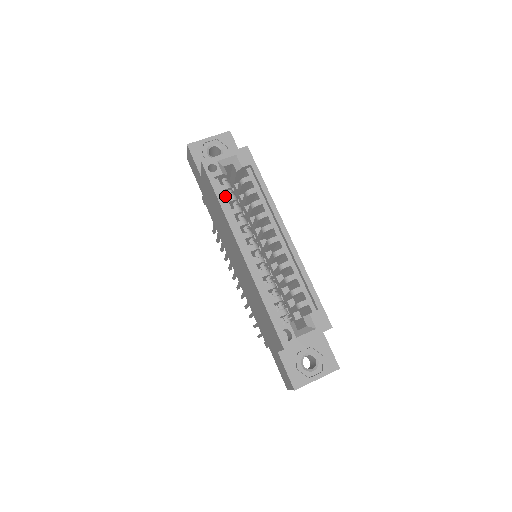
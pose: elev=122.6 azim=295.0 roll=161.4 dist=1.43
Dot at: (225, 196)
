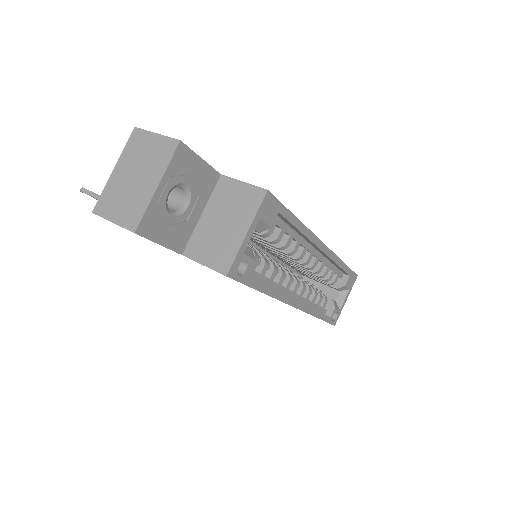
Dot at: (259, 275)
